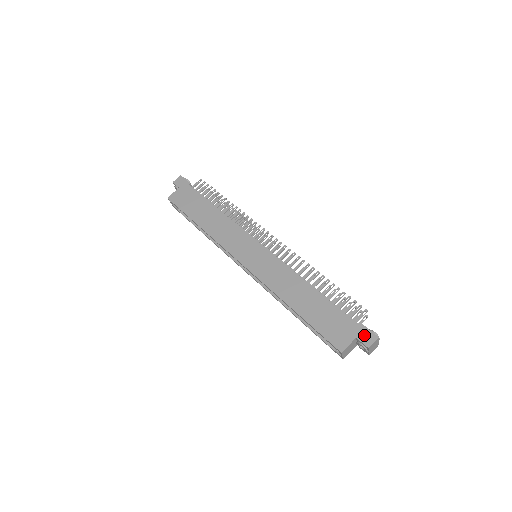
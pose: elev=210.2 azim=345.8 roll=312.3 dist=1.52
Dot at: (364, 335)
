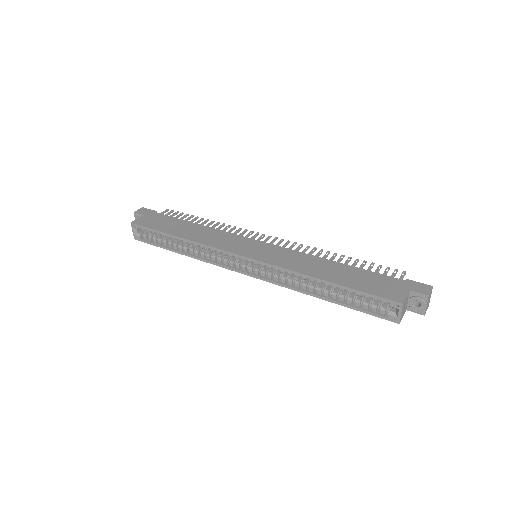
Dot at: (417, 287)
